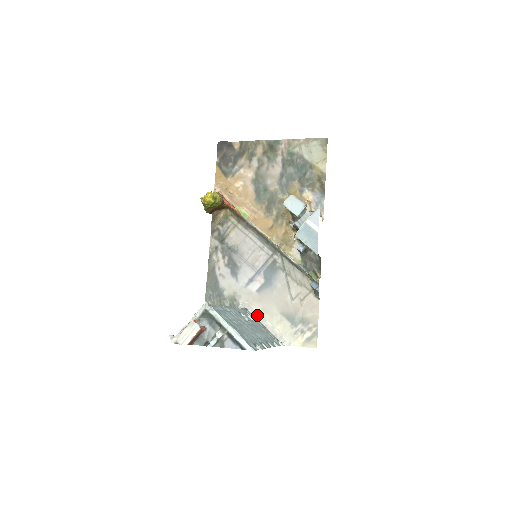
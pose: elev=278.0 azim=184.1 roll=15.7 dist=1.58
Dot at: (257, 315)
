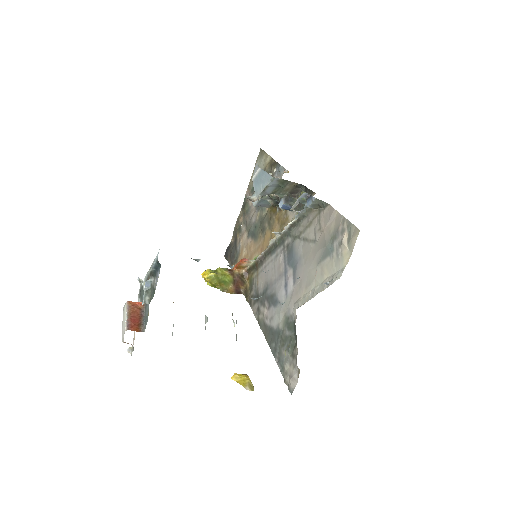
Dot at: (306, 299)
